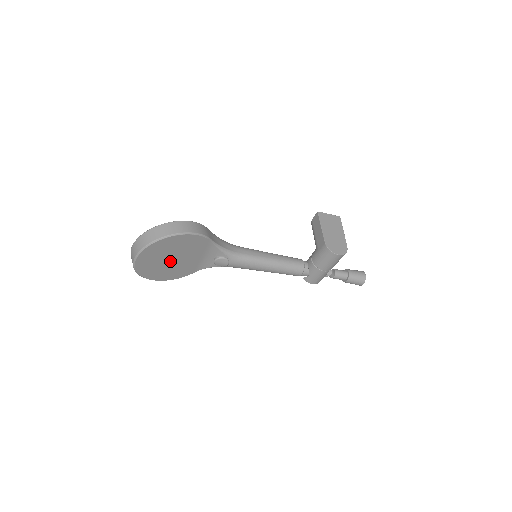
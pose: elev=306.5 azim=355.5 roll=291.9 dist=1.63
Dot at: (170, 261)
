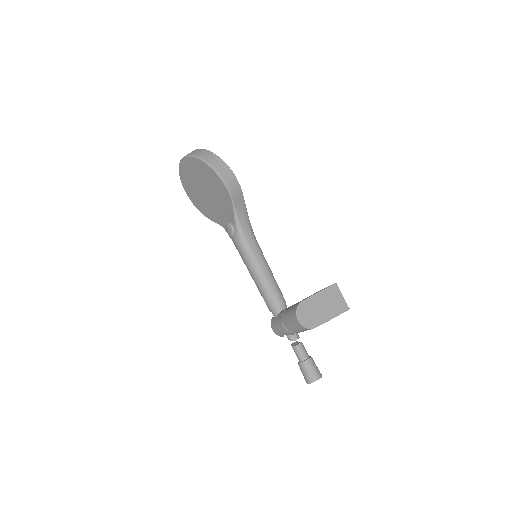
Dot at: (202, 189)
